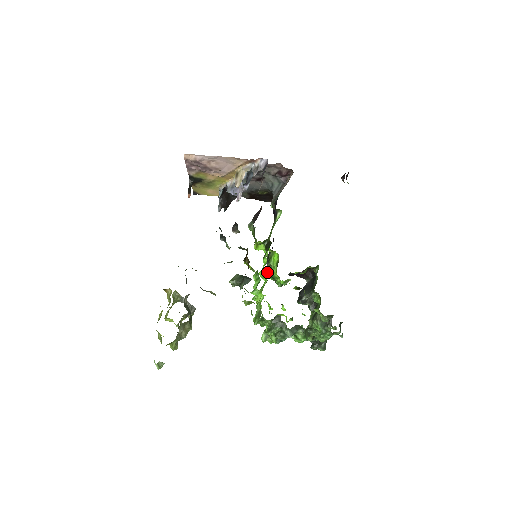
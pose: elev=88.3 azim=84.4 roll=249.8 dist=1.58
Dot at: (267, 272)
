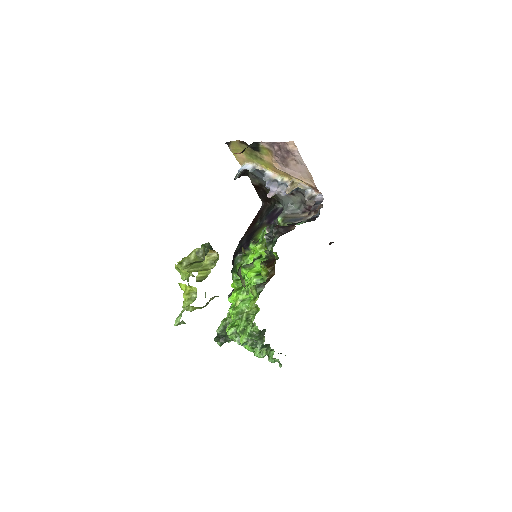
Dot at: occluded
